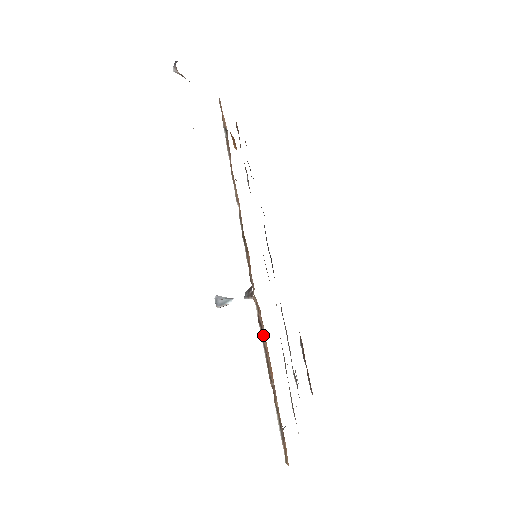
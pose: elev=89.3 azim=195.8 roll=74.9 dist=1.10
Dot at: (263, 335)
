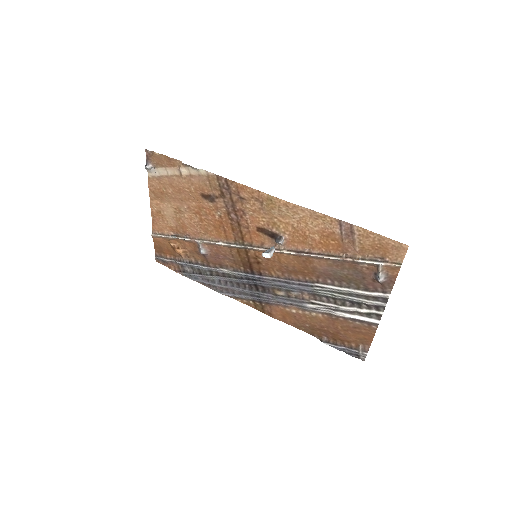
Dot at: (309, 252)
